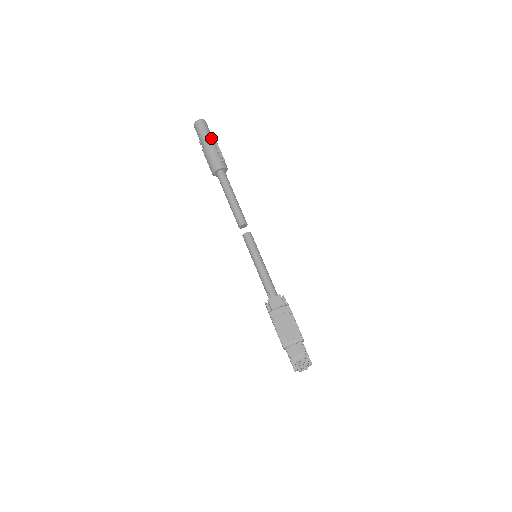
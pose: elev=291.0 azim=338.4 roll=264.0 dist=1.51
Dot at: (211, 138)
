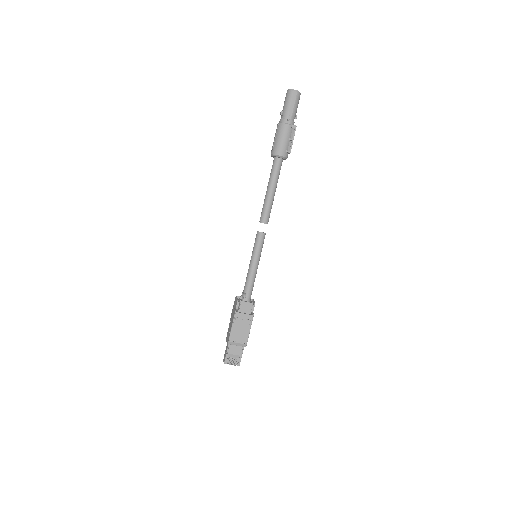
Dot at: (294, 118)
